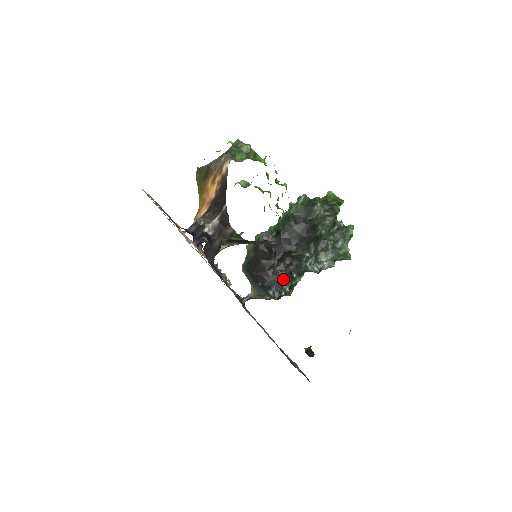
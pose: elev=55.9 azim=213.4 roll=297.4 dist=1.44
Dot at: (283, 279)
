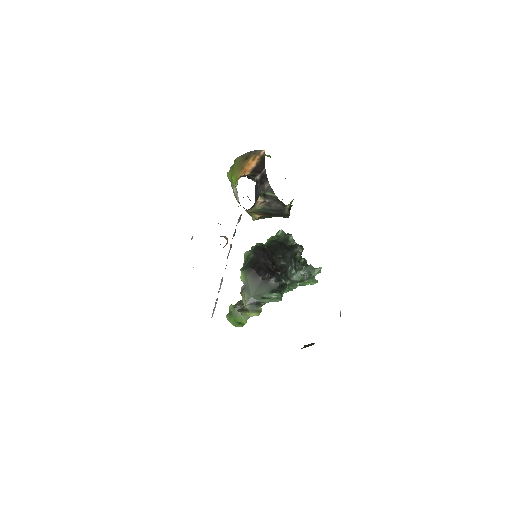
Dot at: (279, 275)
